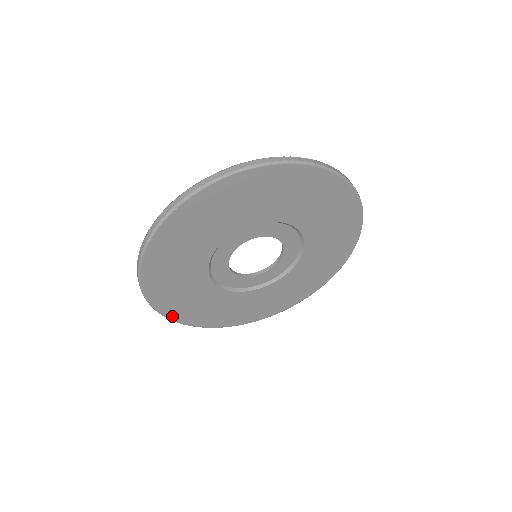
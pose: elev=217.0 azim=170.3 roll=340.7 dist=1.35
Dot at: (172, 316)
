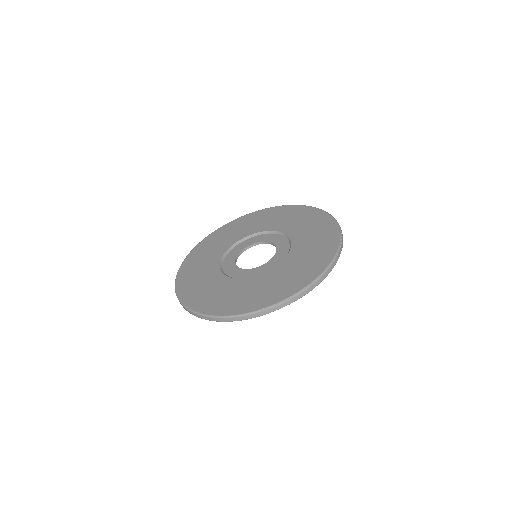
Dot at: occluded
